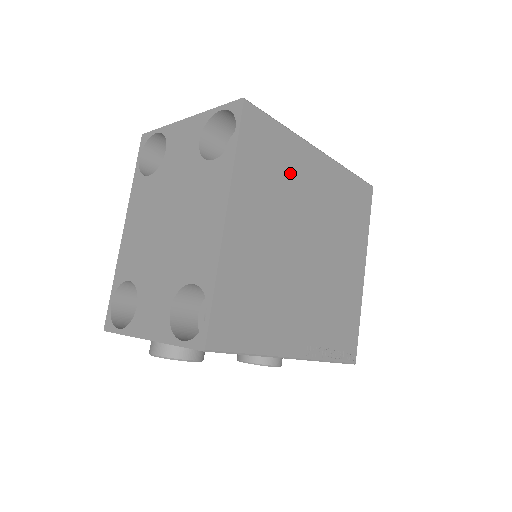
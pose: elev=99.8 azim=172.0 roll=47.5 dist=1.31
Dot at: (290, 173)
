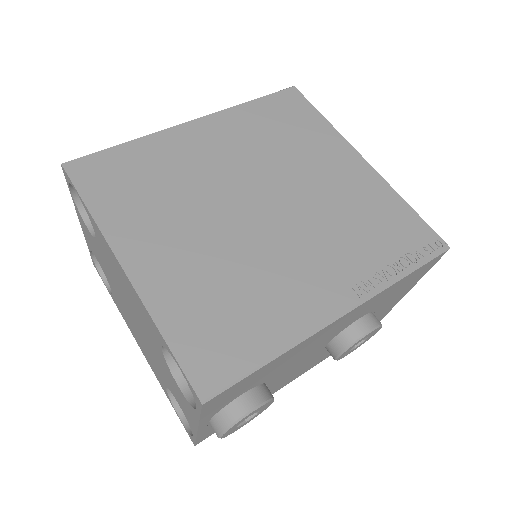
Dot at: (170, 168)
